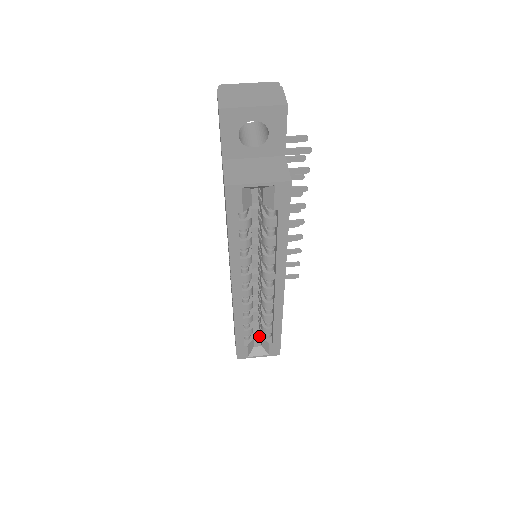
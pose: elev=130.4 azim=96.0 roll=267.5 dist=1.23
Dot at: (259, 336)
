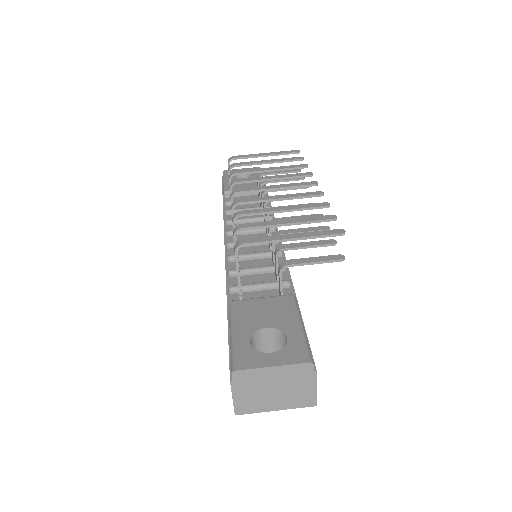
Dot at: occluded
